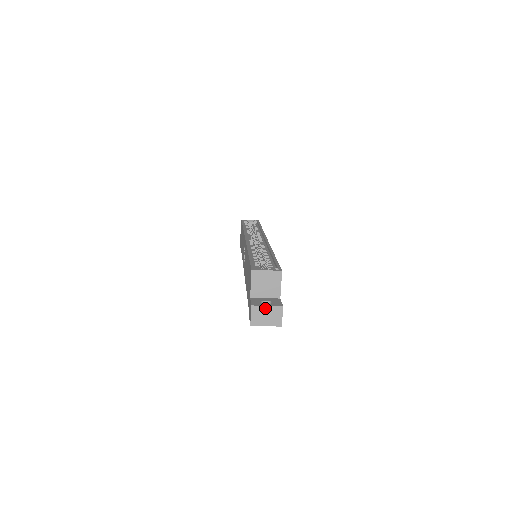
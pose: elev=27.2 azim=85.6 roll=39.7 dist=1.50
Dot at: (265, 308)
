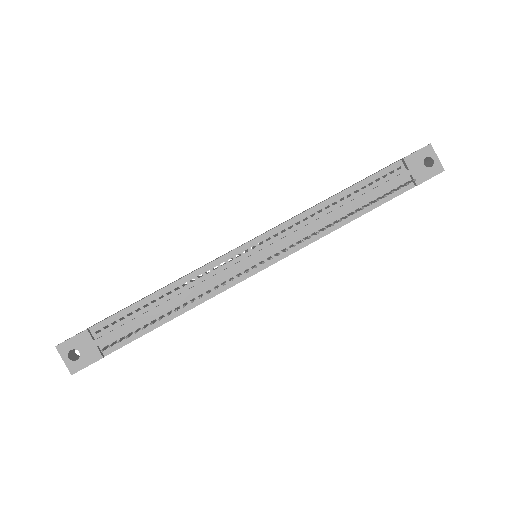
Dot at: occluded
